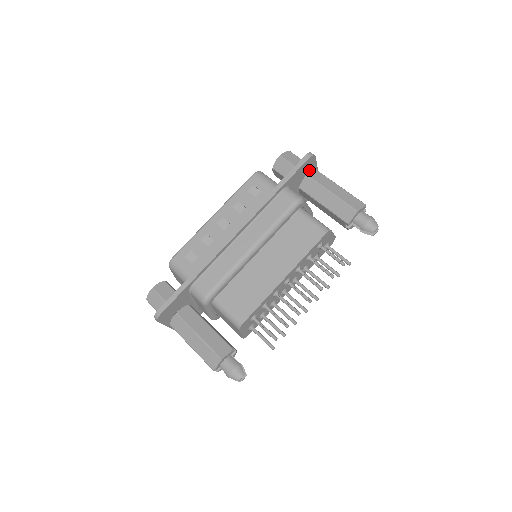
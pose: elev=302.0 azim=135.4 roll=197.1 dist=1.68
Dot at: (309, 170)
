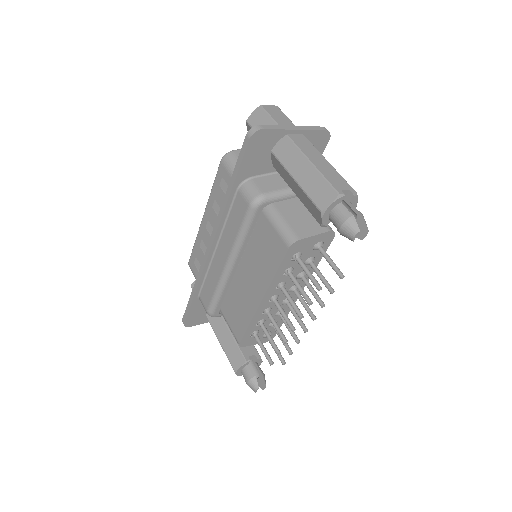
Dot at: (272, 143)
